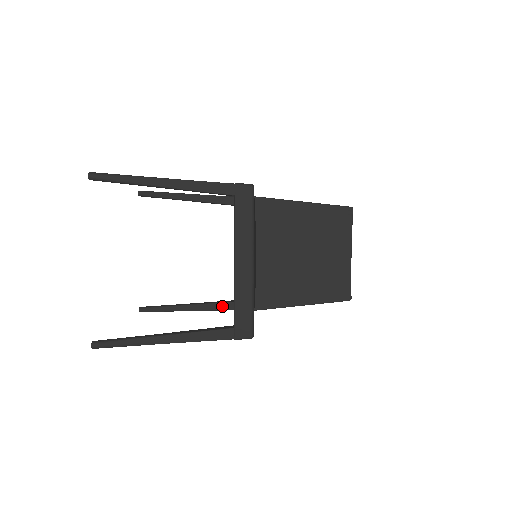
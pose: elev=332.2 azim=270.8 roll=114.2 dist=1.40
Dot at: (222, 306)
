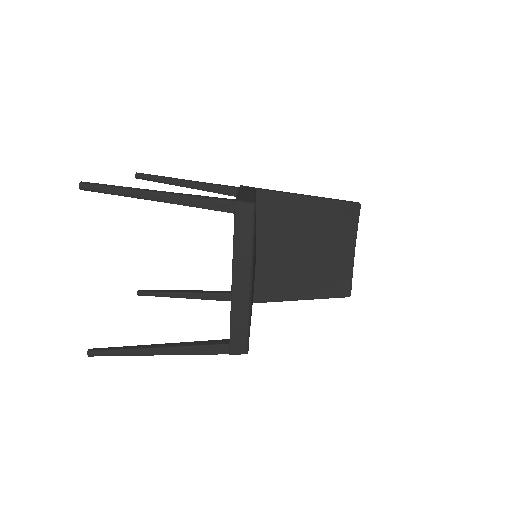
Dot at: (220, 297)
